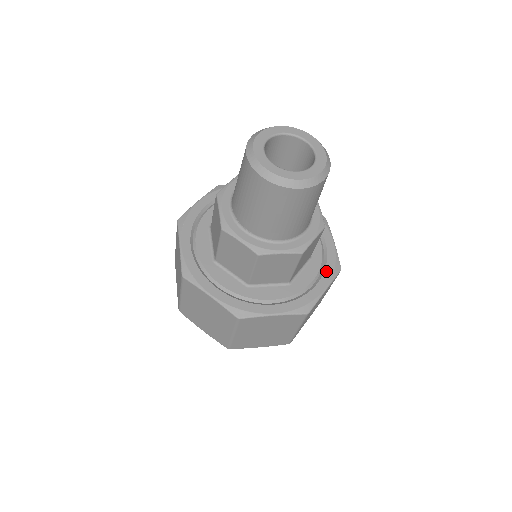
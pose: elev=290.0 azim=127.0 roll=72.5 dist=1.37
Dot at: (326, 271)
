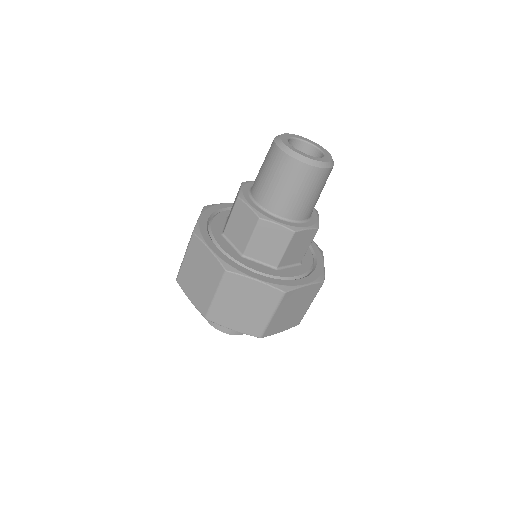
Dot at: (316, 253)
